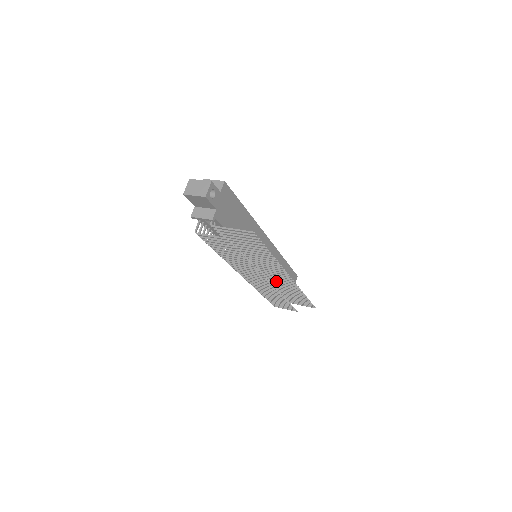
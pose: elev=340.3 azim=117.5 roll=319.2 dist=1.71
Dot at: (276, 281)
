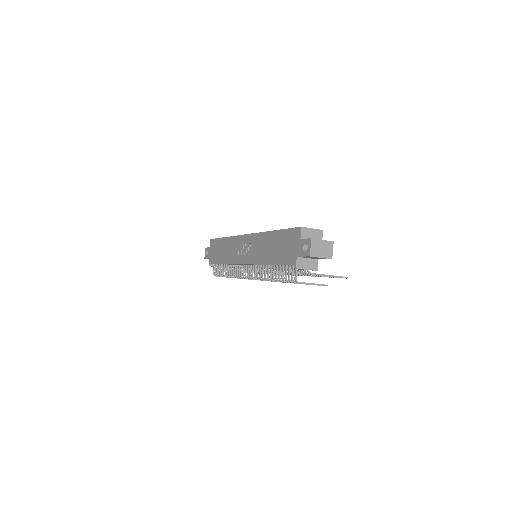
Dot at: occluded
